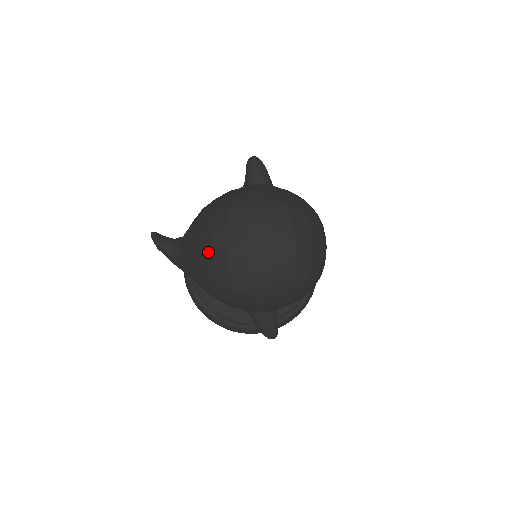
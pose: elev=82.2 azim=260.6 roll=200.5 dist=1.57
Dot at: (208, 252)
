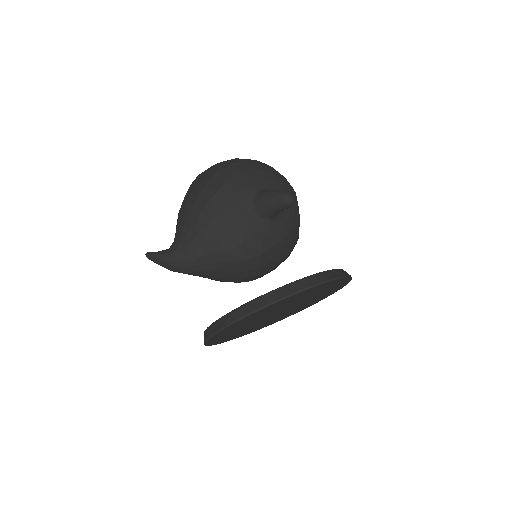
Dot at: (188, 191)
